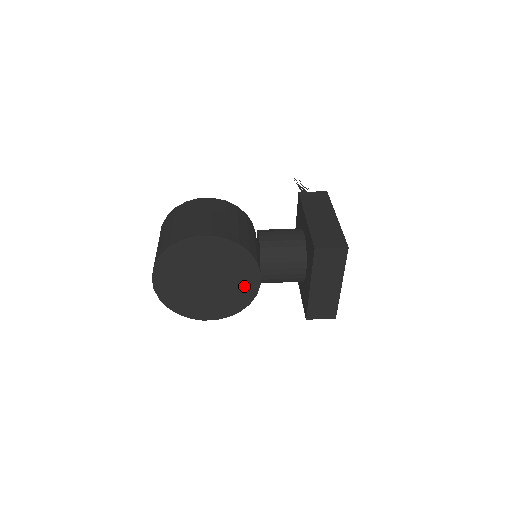
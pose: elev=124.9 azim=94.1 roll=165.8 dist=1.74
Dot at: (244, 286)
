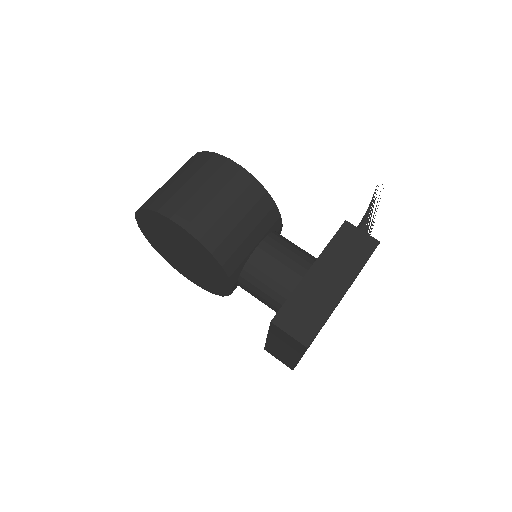
Dot at: (217, 282)
